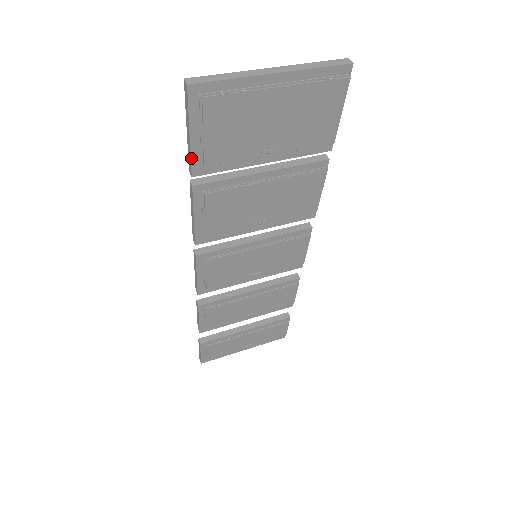
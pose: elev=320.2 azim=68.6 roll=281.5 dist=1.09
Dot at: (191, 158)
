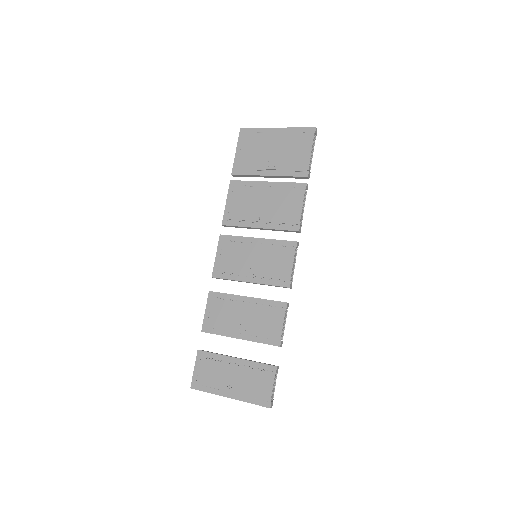
Dot at: (234, 164)
